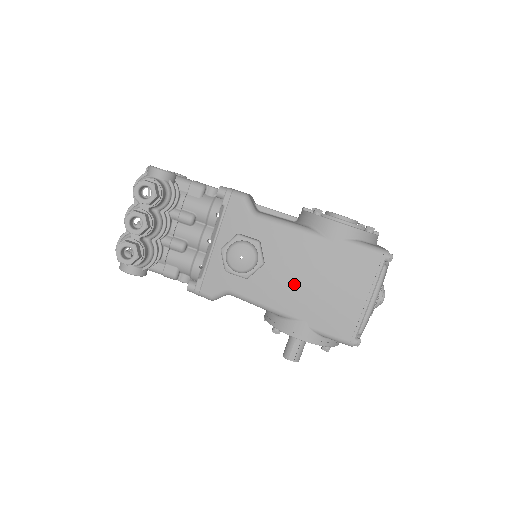
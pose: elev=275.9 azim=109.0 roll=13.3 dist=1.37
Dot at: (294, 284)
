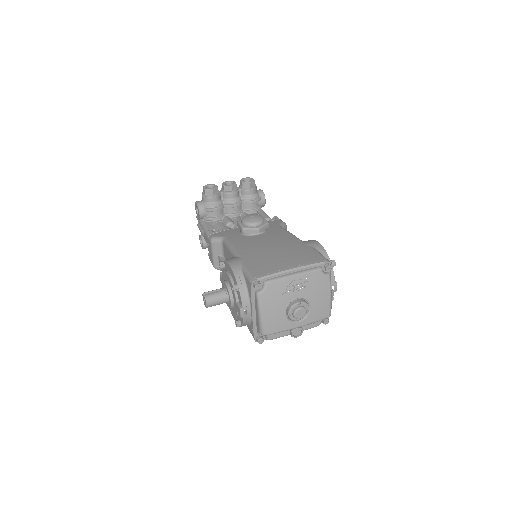
Dot at: (261, 245)
